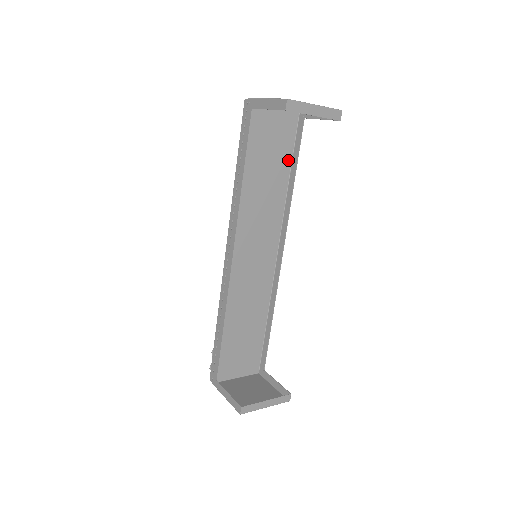
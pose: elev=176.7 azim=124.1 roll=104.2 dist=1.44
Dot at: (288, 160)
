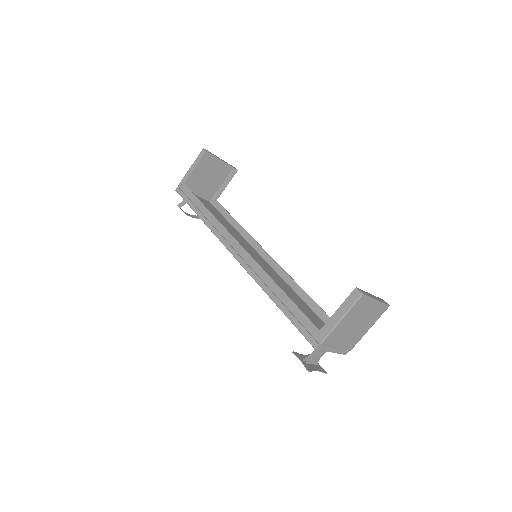
Dot at: (225, 220)
